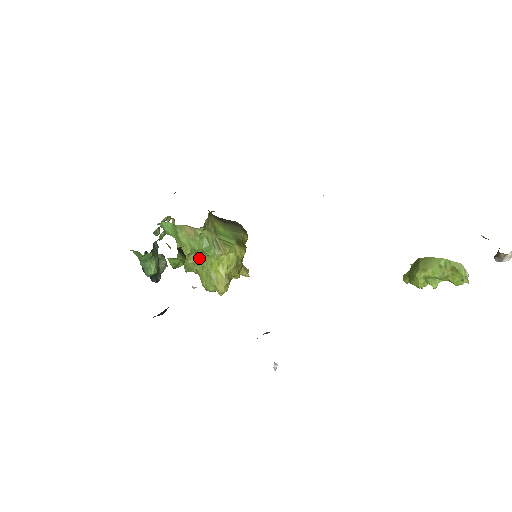
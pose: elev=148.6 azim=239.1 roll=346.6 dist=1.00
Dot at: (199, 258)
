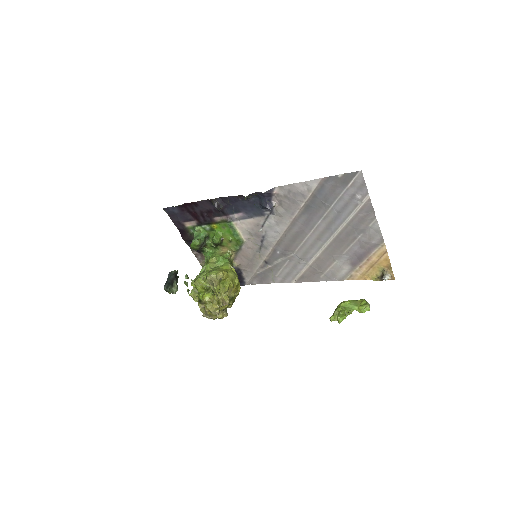
Dot at: (215, 266)
